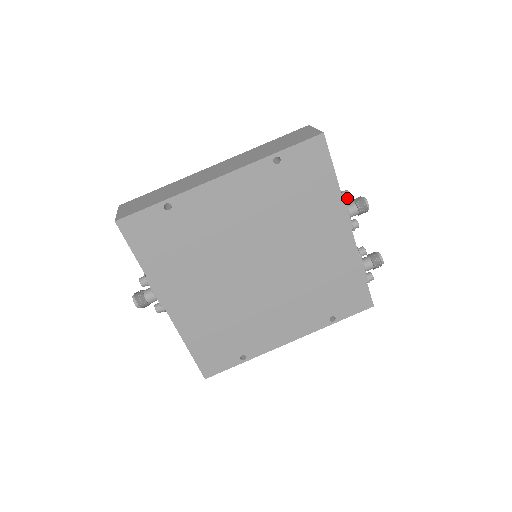
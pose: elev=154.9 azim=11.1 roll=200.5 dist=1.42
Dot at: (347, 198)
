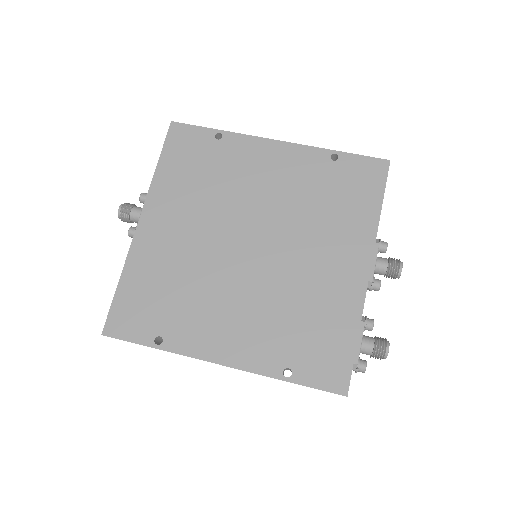
Dot at: (382, 247)
